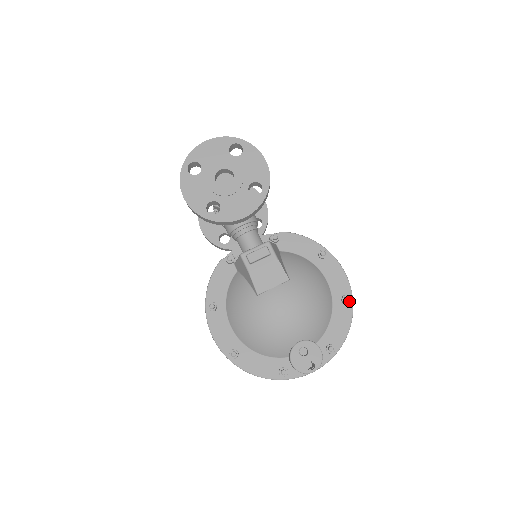
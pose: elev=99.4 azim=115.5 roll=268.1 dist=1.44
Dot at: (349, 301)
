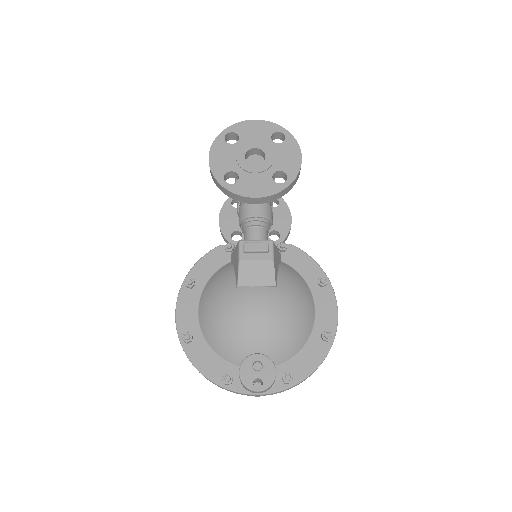
Dot at: (329, 339)
